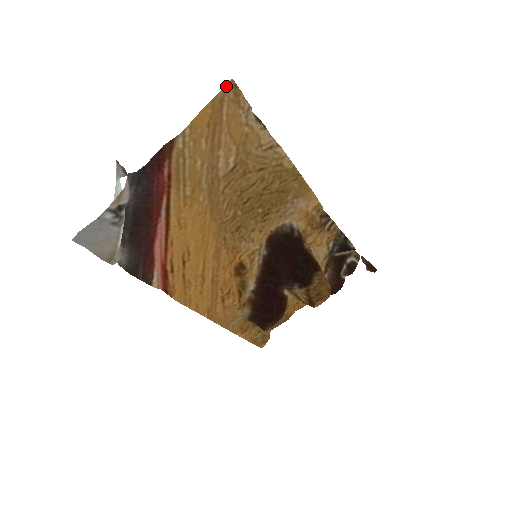
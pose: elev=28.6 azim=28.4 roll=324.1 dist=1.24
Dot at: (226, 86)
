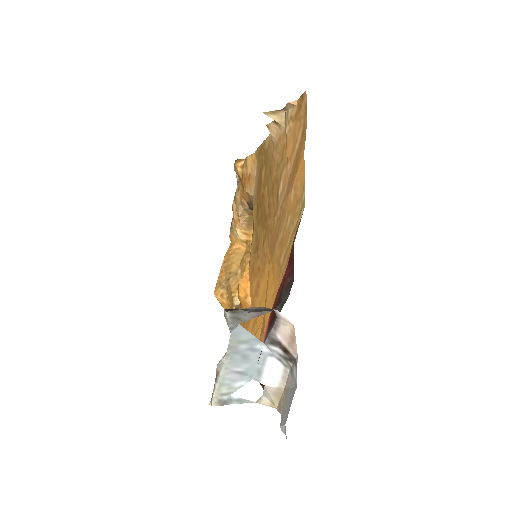
Dot at: (306, 106)
